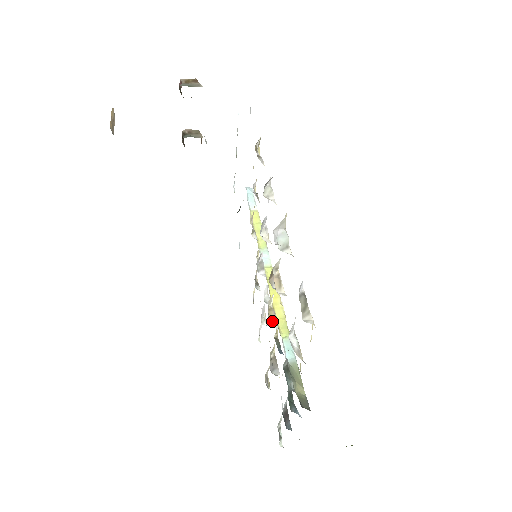
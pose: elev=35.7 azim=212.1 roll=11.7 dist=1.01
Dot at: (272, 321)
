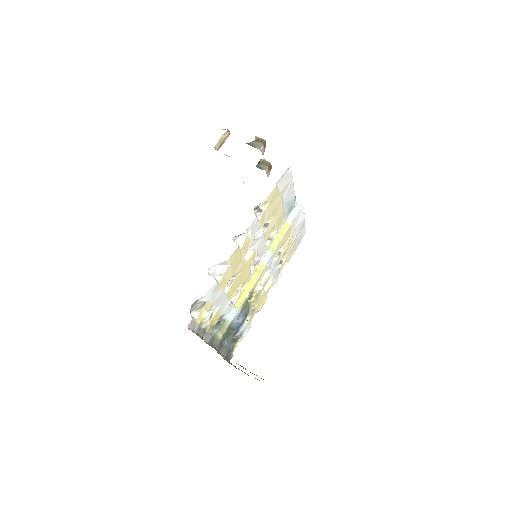
Dot at: occluded
